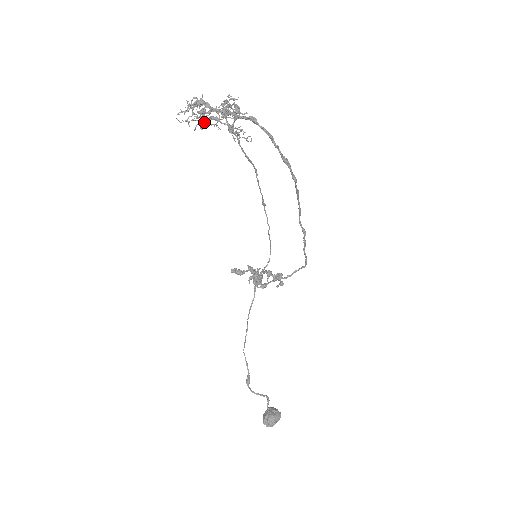
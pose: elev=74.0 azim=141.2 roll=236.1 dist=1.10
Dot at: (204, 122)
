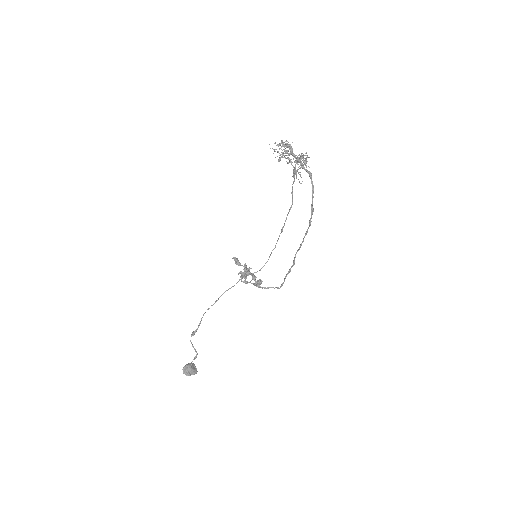
Dot at: (283, 157)
